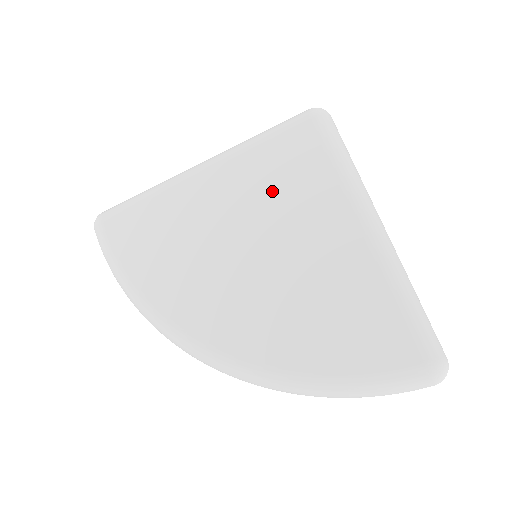
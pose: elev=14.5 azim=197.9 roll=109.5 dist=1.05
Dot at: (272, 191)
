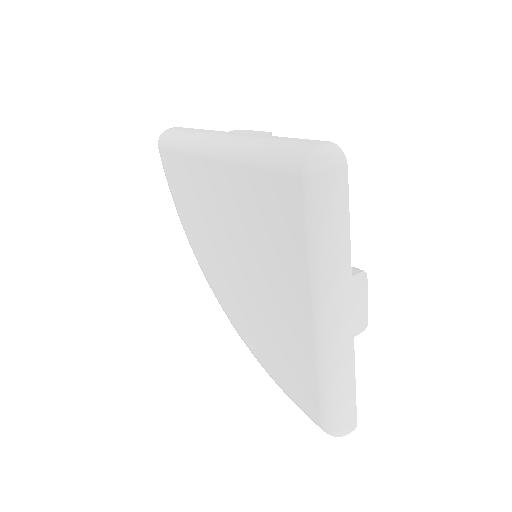
Dot at: (260, 227)
